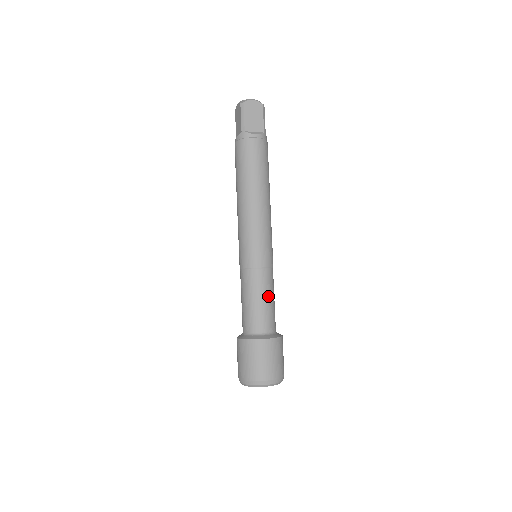
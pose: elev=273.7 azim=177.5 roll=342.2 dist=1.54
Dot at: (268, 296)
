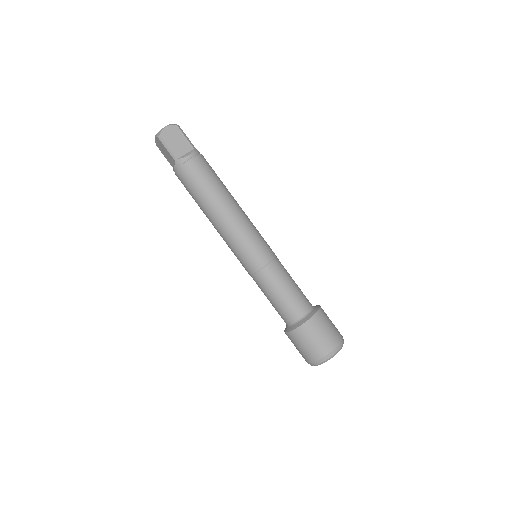
Dot at: (288, 283)
